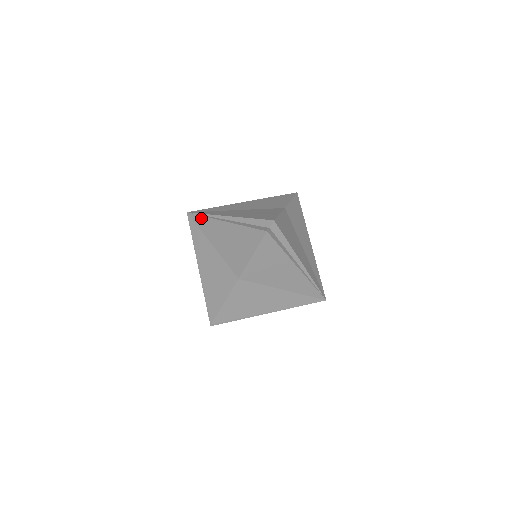
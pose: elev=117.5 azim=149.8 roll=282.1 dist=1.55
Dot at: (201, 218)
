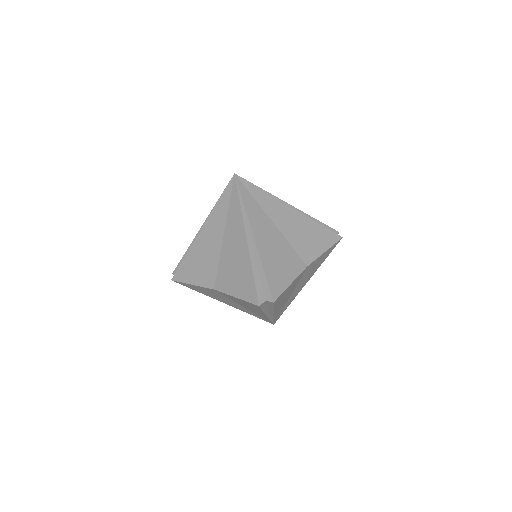
Dot at: (237, 201)
